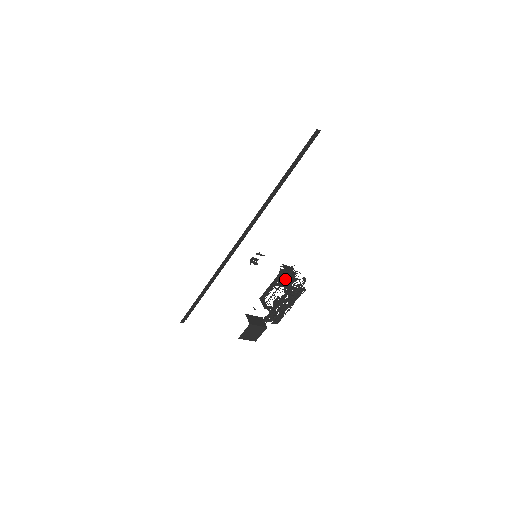
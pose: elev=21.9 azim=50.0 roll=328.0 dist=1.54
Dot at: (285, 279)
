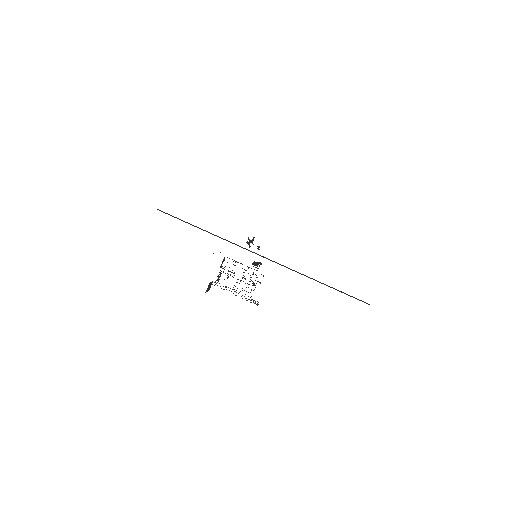
Dot at: occluded
